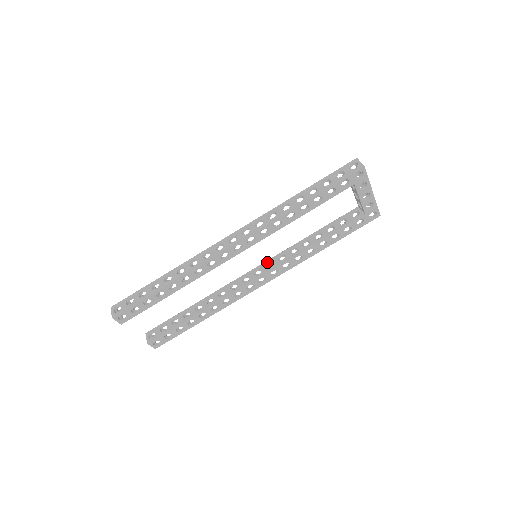
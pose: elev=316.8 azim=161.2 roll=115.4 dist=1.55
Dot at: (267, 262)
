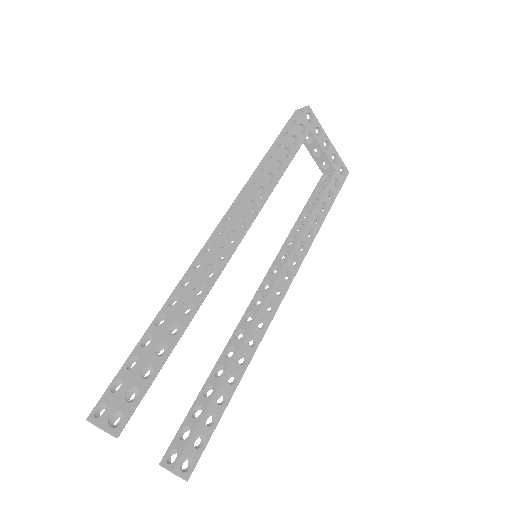
Dot at: (270, 269)
